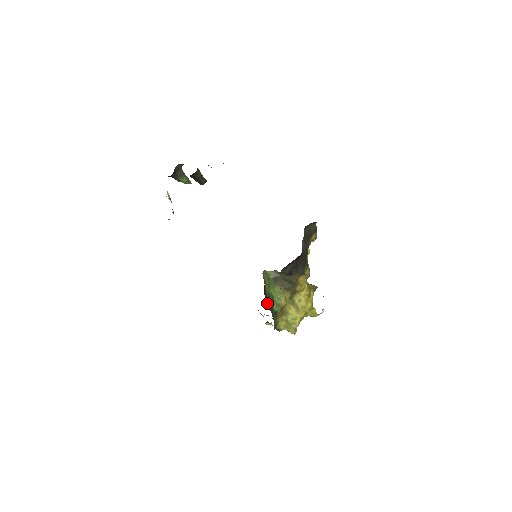
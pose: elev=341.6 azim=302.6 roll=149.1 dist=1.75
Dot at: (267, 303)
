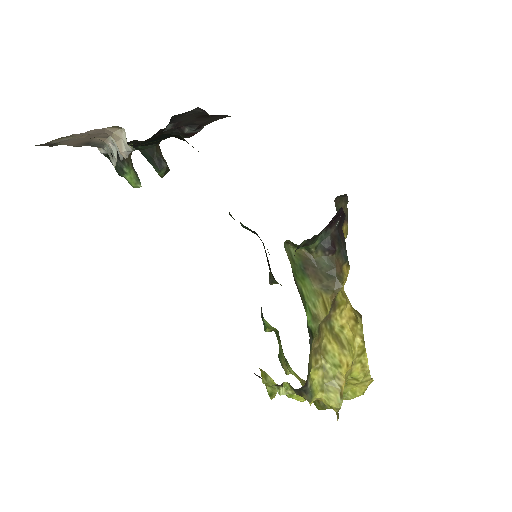
Dot at: occluded
